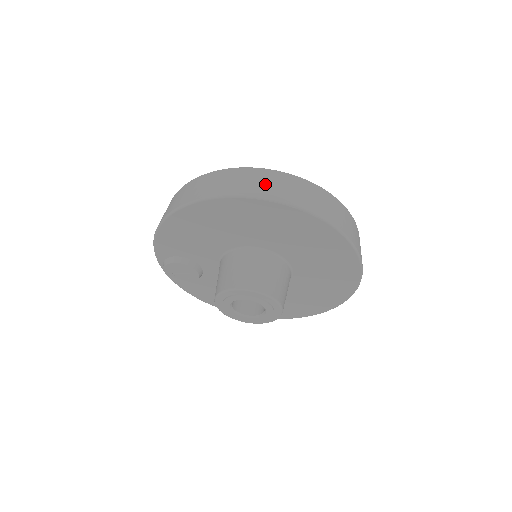
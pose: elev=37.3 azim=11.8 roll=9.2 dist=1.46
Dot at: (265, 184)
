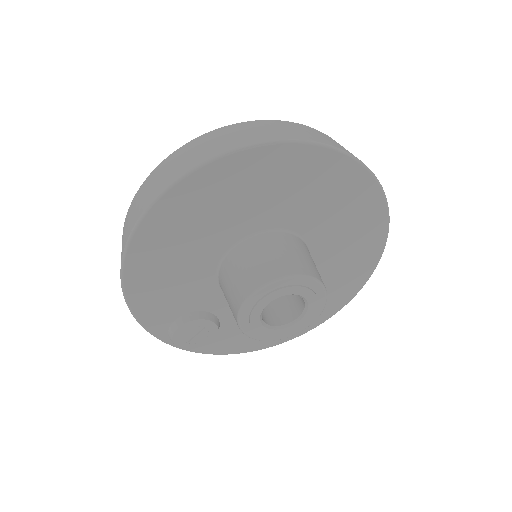
Dot at: (187, 158)
